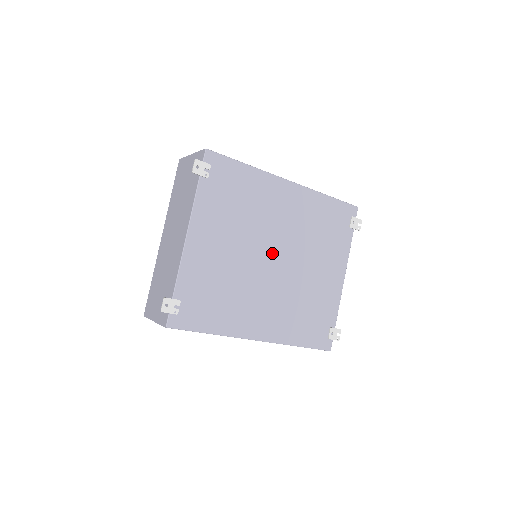
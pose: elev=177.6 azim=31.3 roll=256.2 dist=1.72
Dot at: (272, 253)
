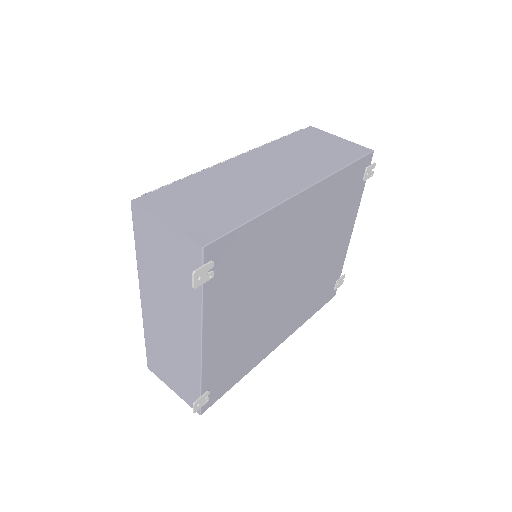
Dot at: (288, 276)
